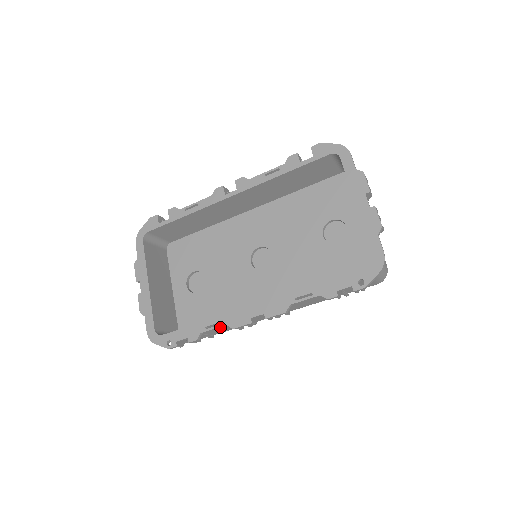
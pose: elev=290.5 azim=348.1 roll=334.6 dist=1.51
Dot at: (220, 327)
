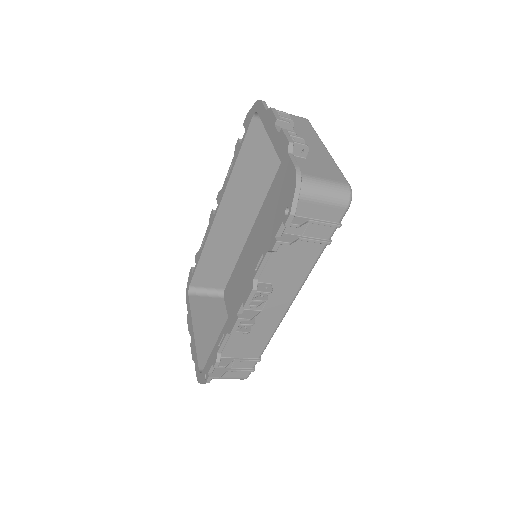
Dot at: (226, 339)
